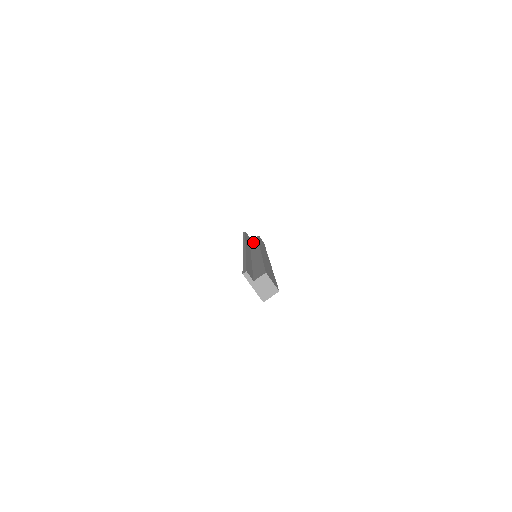
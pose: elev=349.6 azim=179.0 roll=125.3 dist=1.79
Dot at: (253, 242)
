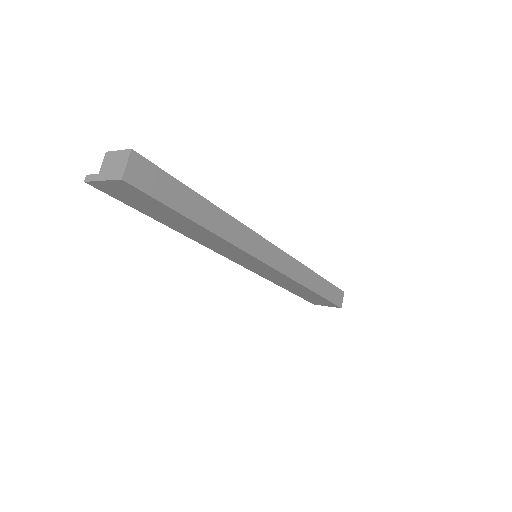
Dot at: occluded
